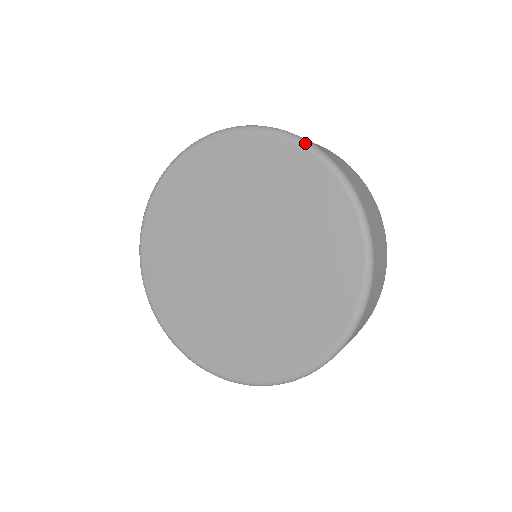
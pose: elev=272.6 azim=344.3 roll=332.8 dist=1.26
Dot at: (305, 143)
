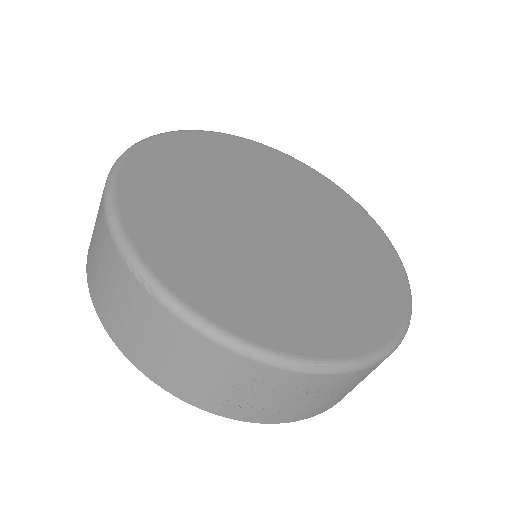
Dot at: occluded
